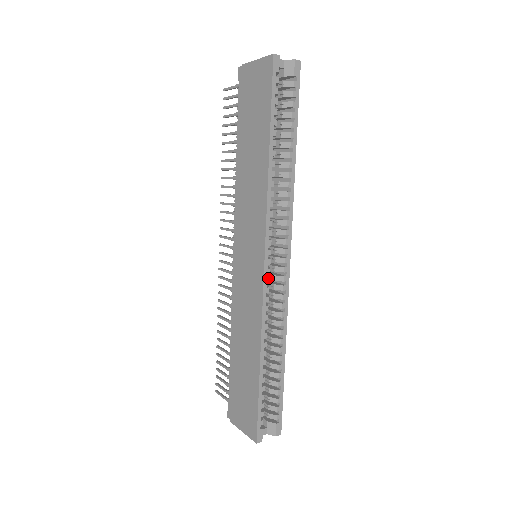
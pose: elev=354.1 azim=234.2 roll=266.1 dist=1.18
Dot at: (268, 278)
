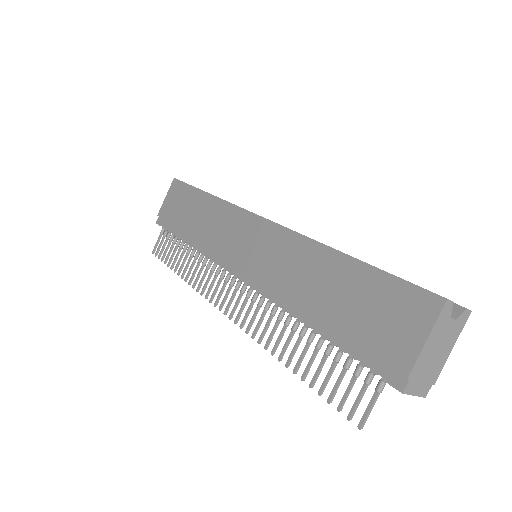
Dot at: occluded
